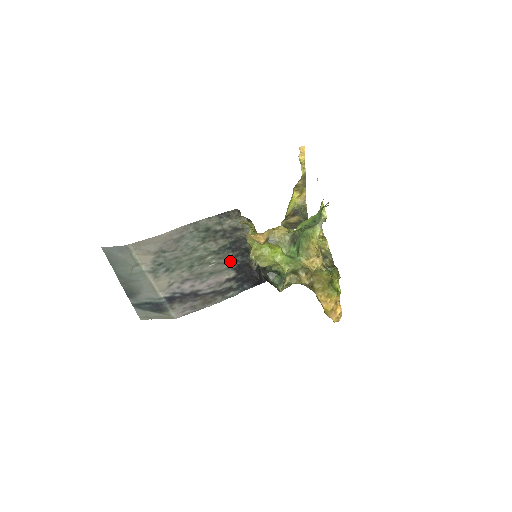
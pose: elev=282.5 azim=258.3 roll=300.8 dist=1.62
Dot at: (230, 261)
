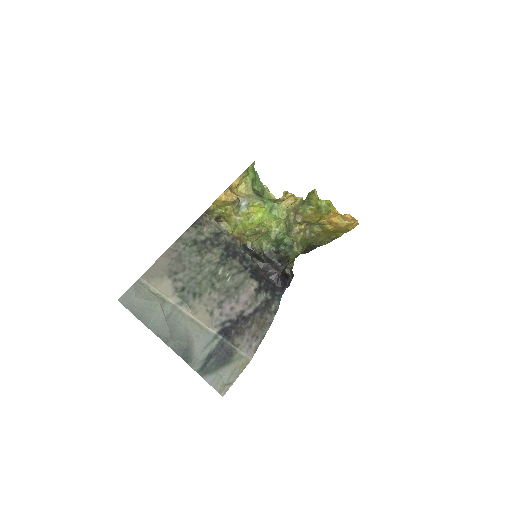
Dot at: (240, 270)
